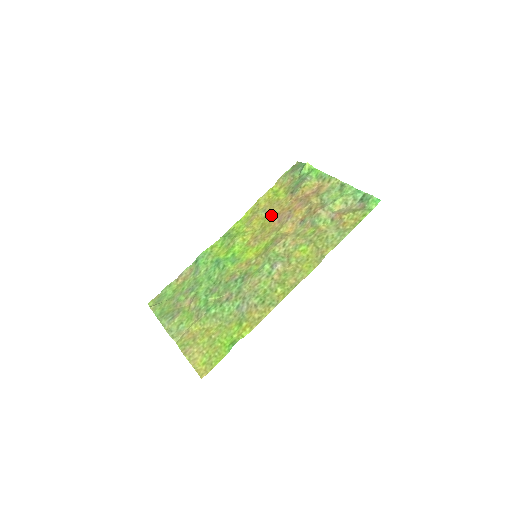
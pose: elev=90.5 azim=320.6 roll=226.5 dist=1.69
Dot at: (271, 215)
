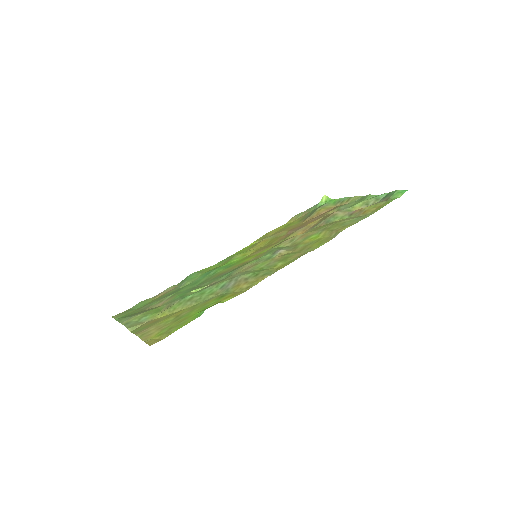
Dot at: (280, 235)
